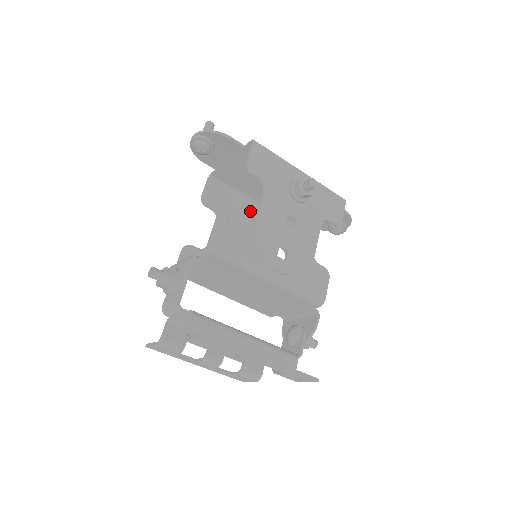
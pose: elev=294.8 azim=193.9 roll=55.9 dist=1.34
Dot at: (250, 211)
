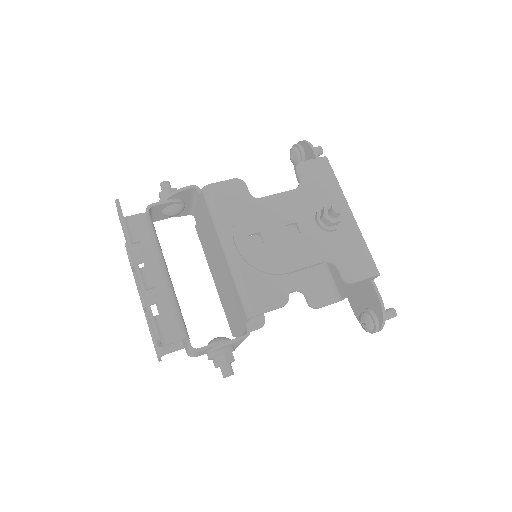
Dot at: occluded
